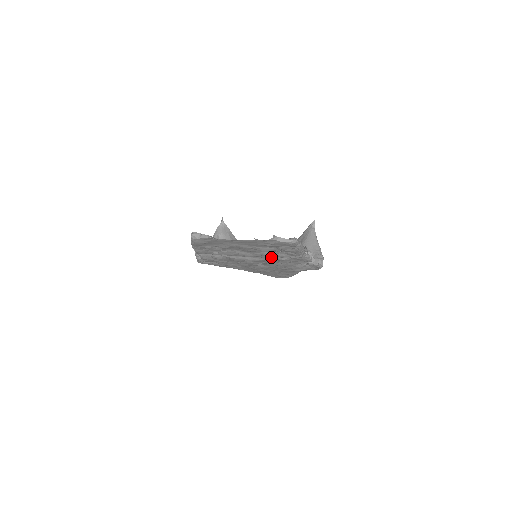
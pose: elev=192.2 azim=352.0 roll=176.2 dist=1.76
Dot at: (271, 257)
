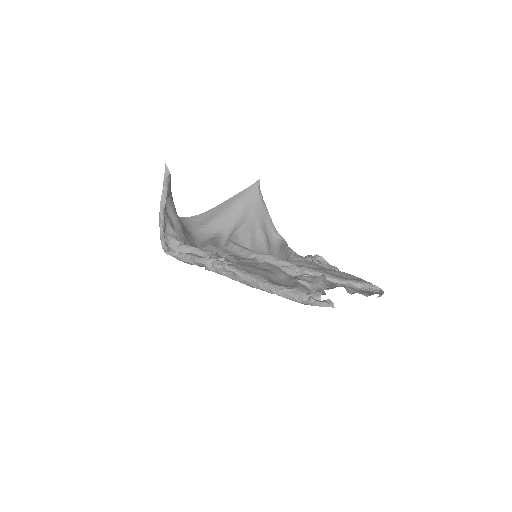
Dot at: occluded
